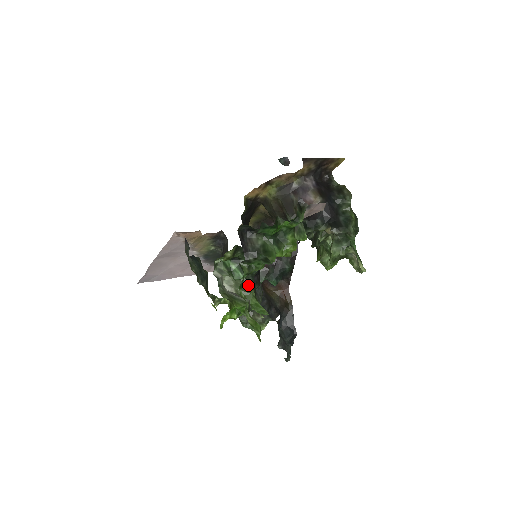
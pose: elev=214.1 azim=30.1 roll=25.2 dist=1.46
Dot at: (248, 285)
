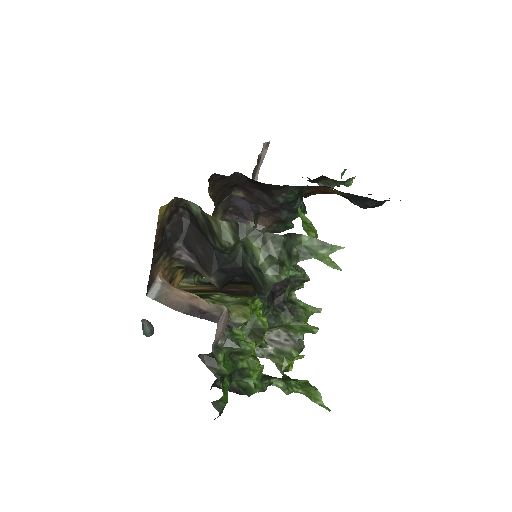
Dot at: occluded
